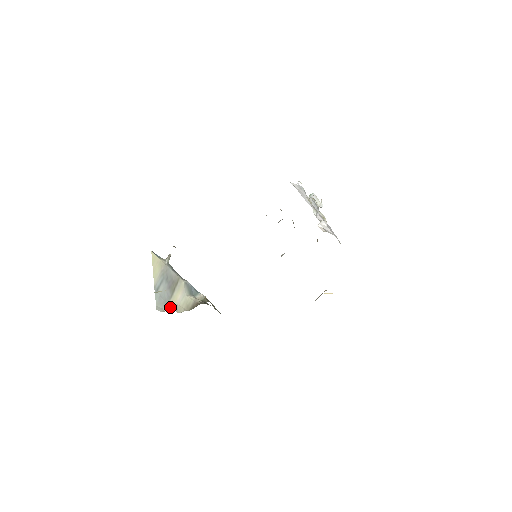
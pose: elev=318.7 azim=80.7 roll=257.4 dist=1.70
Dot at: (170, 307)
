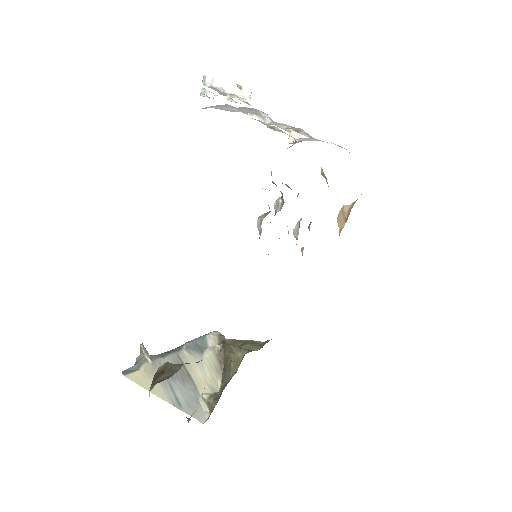
Dot at: (210, 402)
